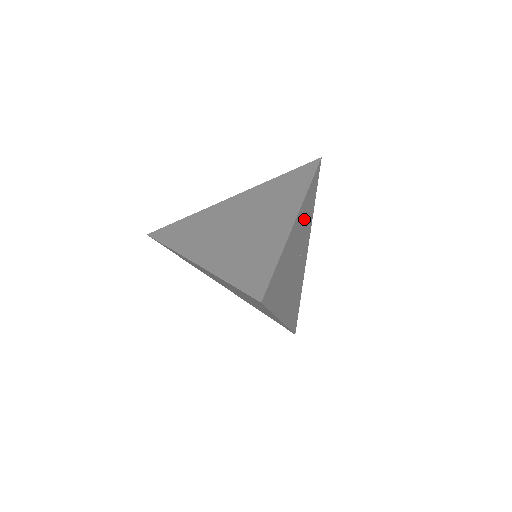
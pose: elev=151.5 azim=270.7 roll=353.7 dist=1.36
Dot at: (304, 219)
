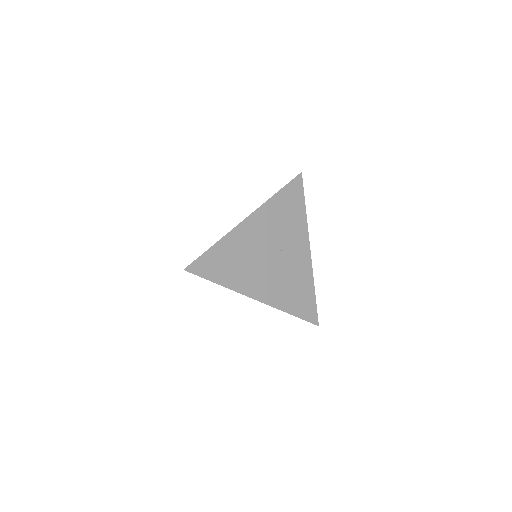
Dot at: (275, 220)
